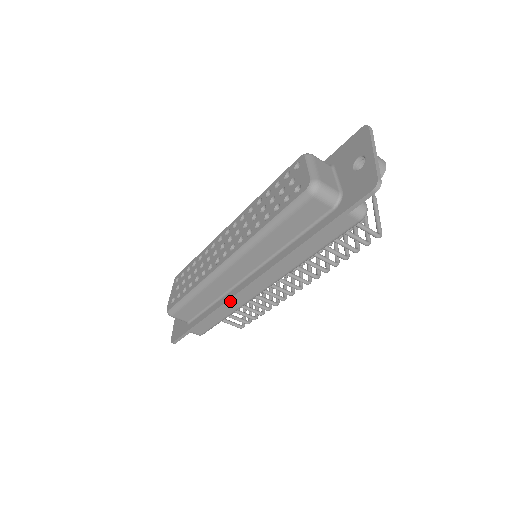
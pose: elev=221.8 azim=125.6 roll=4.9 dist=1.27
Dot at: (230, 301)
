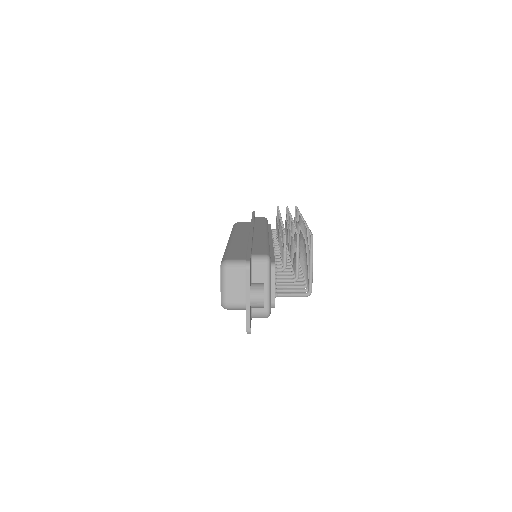
Dot at: occluded
